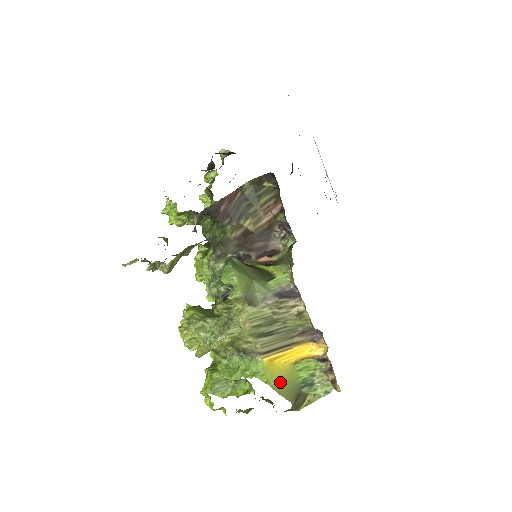
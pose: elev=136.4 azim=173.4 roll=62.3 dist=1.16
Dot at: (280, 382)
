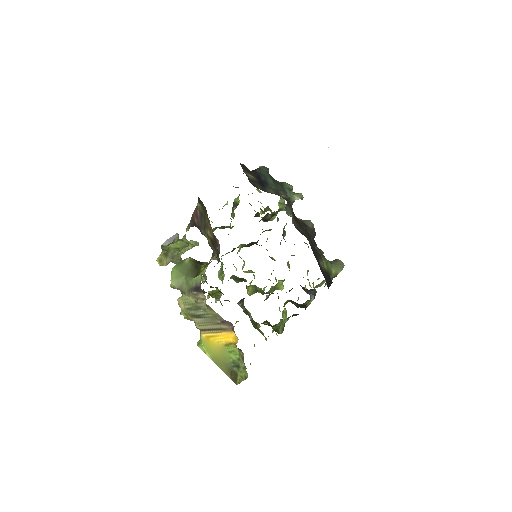
Dot at: (216, 356)
